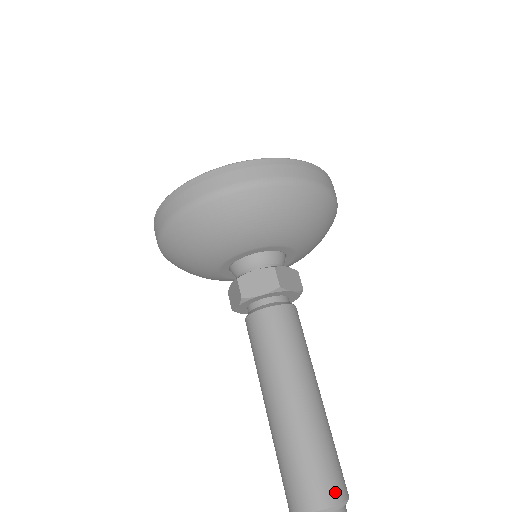
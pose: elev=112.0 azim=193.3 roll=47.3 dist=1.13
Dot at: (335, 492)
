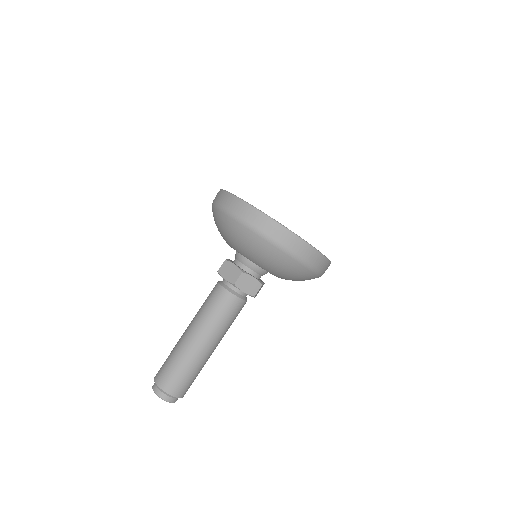
Dot at: (185, 393)
